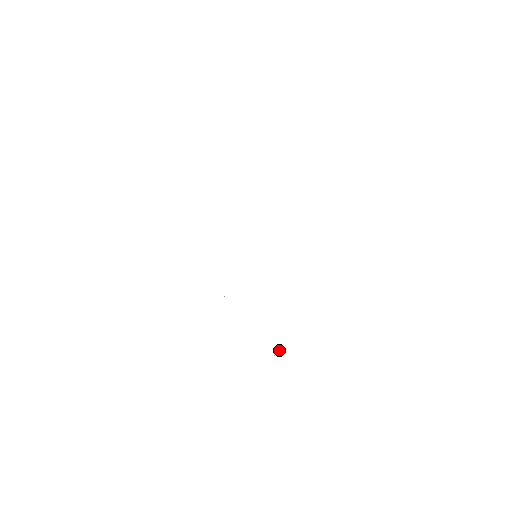
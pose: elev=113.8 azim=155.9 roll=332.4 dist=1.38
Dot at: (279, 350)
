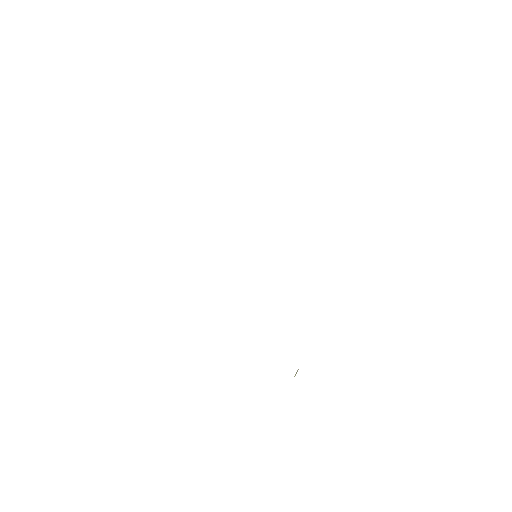
Dot at: (297, 371)
